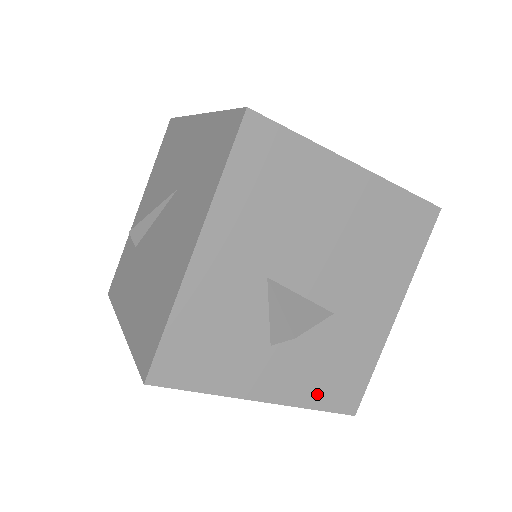
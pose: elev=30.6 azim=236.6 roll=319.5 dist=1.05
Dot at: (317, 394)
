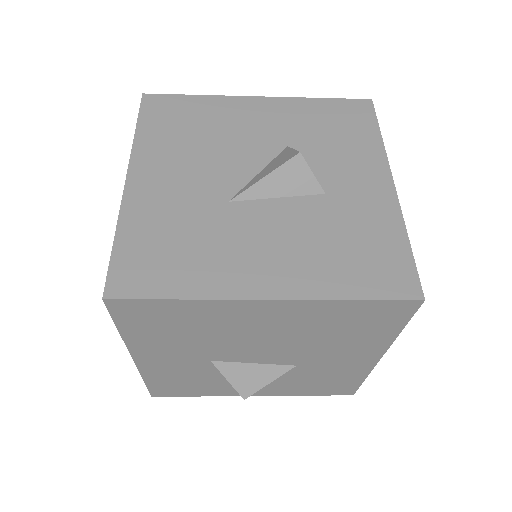
Dot at: (304, 391)
